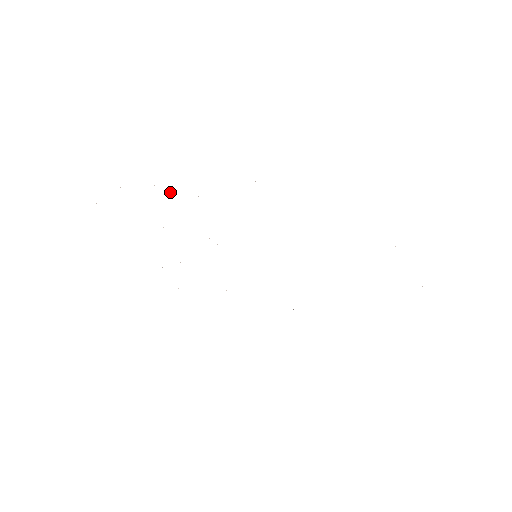
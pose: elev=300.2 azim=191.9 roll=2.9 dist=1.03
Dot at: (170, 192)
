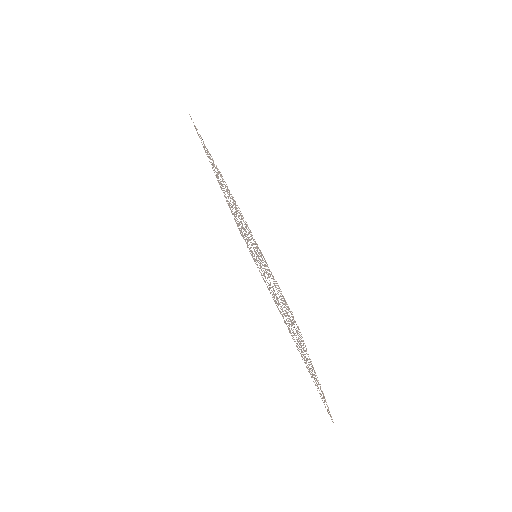
Dot at: occluded
